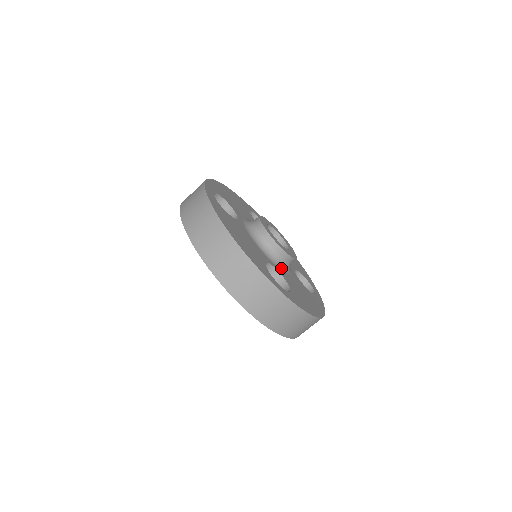
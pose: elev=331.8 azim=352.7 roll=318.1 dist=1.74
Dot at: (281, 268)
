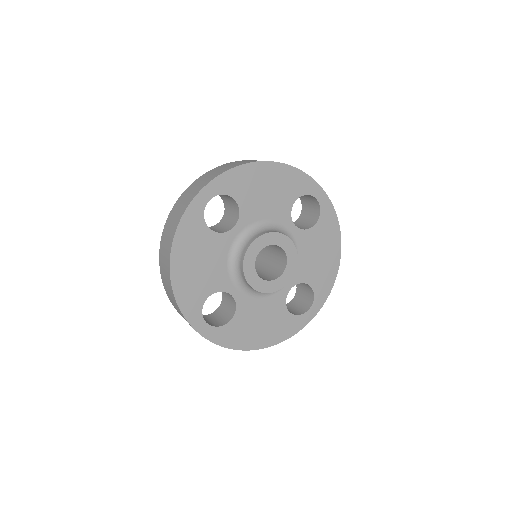
Dot at: (249, 293)
